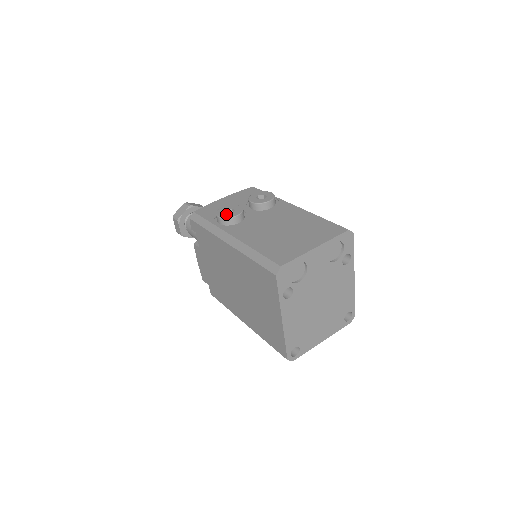
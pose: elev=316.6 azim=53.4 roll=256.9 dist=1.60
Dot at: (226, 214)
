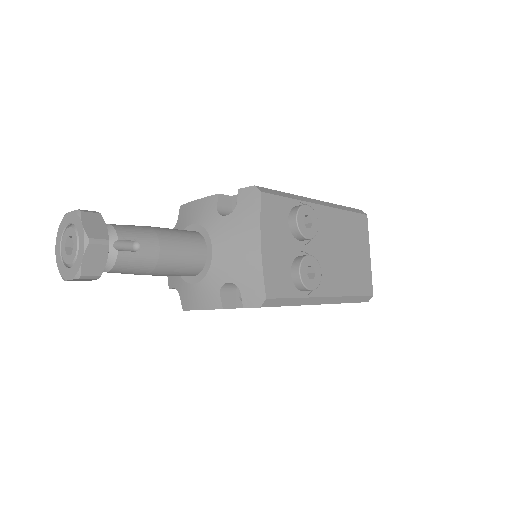
Dot at: (315, 281)
